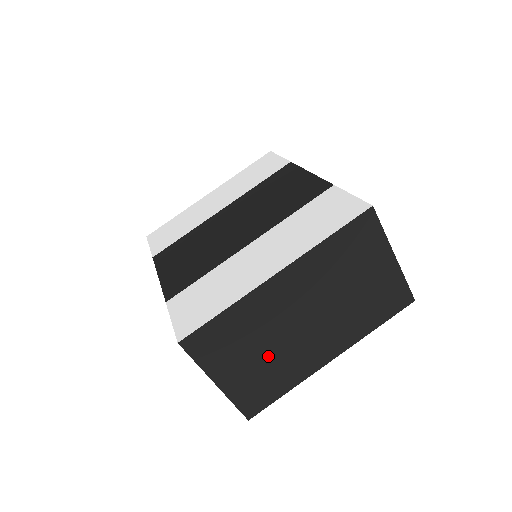
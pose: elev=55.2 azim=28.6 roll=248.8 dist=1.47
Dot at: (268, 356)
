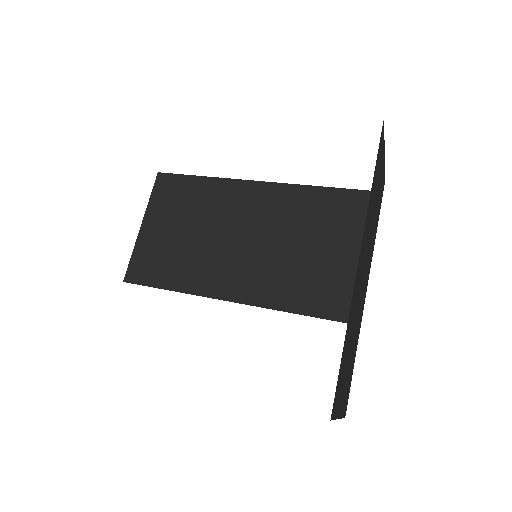
Dot at: occluded
